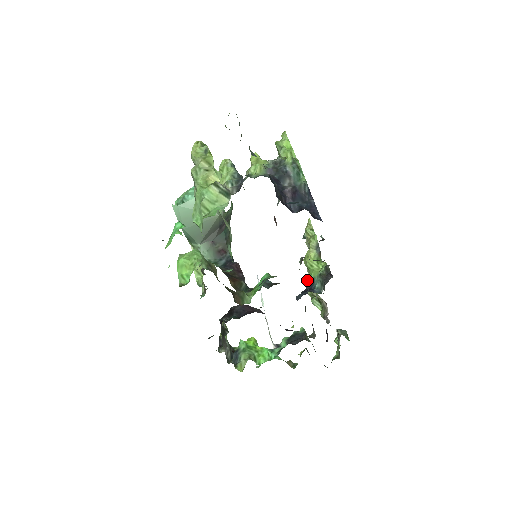
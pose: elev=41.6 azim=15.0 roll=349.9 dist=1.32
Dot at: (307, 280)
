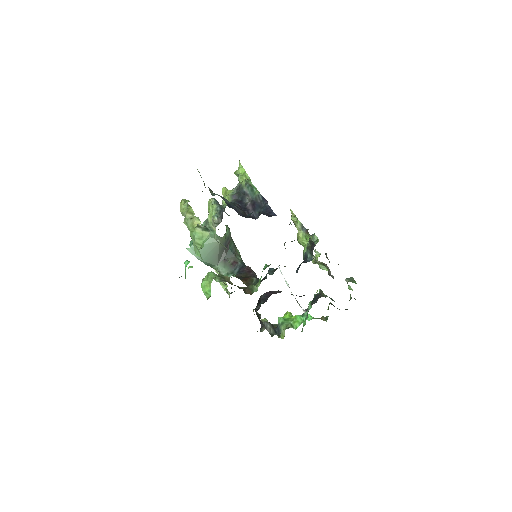
Dot at: (303, 255)
